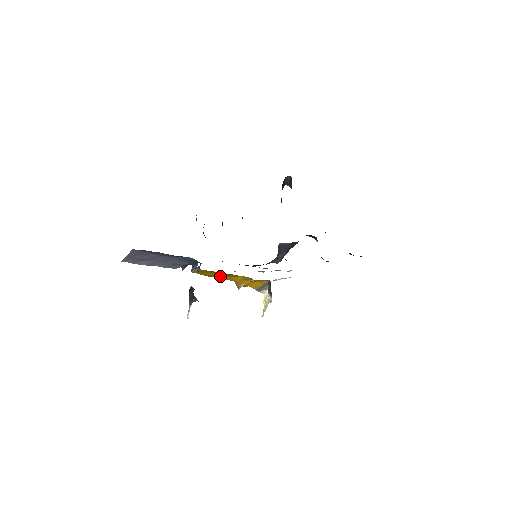
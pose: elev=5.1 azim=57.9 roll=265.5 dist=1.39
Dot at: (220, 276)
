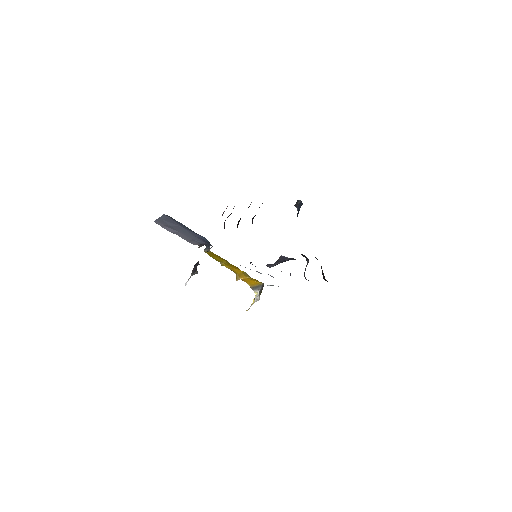
Dot at: (225, 263)
